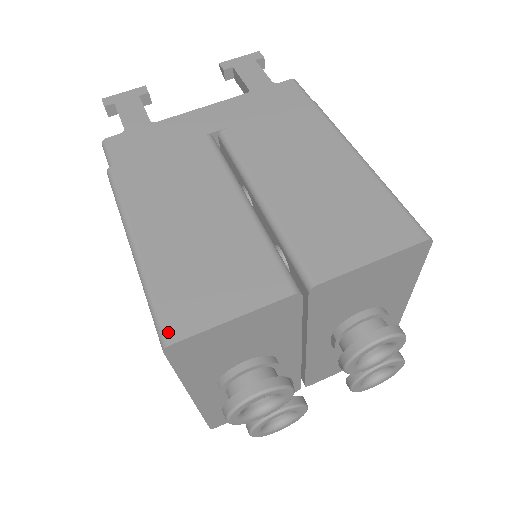
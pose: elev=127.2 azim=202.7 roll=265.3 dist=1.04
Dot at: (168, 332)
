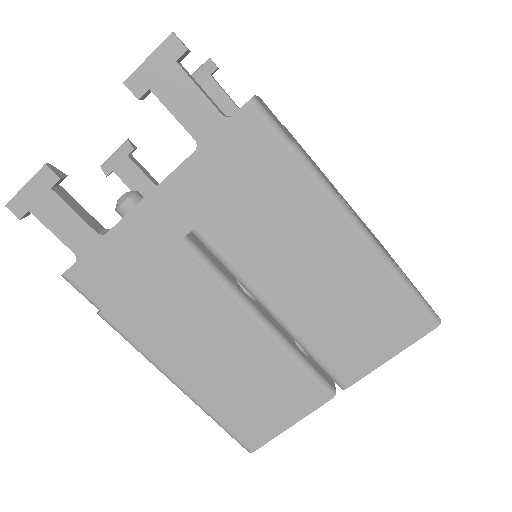
Dot at: (247, 445)
